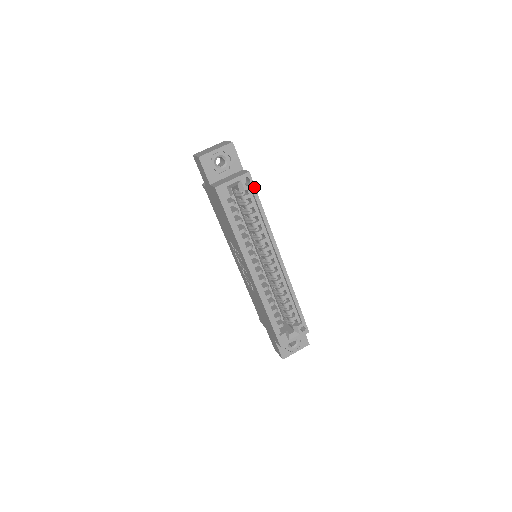
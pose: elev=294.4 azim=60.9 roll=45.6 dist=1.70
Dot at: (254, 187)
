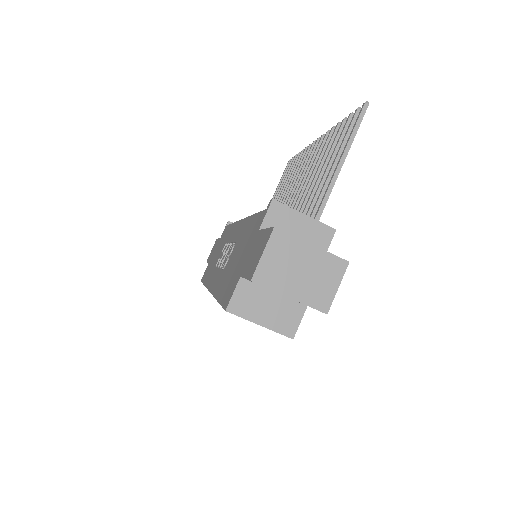
Dot at: occluded
